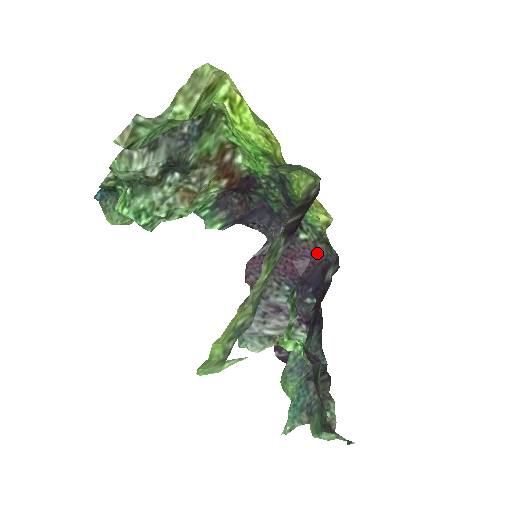
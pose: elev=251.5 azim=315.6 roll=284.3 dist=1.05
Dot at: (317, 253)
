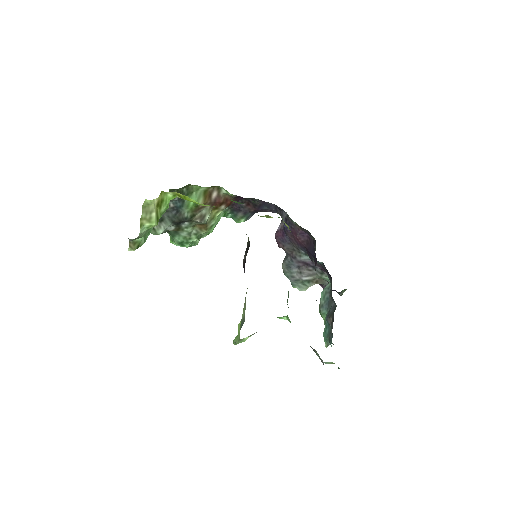
Dot at: (307, 232)
